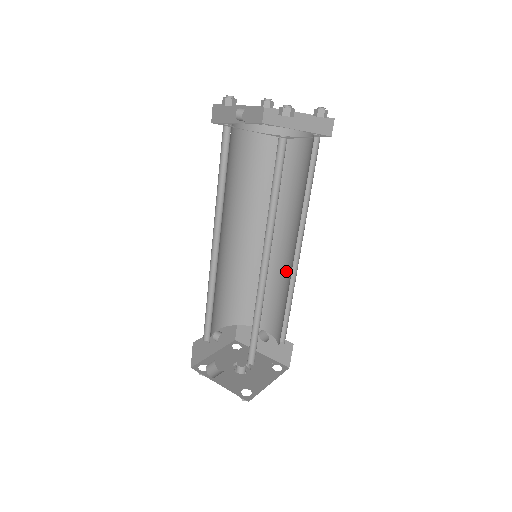
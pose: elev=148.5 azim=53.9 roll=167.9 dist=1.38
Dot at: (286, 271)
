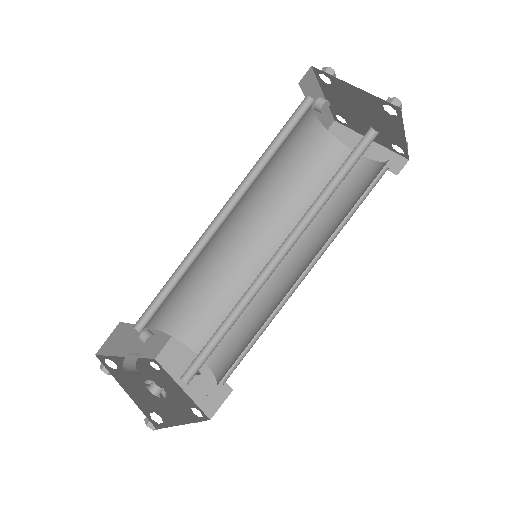
Dot at: (273, 296)
